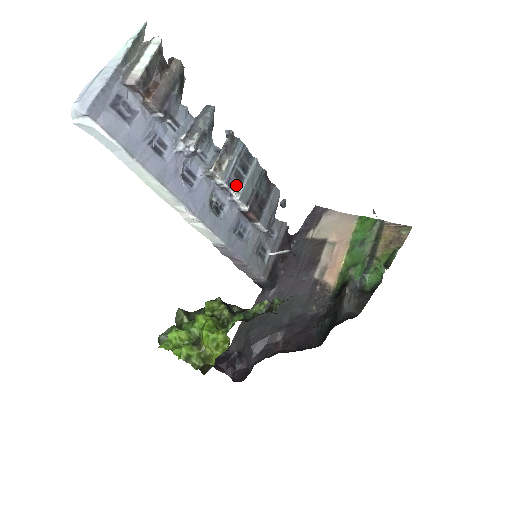
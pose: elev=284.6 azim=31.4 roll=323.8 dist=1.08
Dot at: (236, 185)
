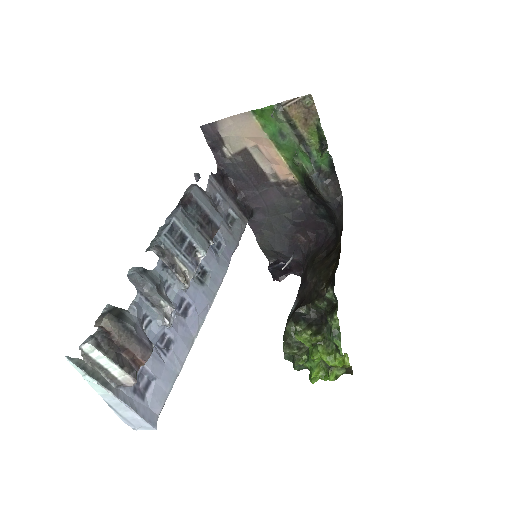
Dot at: (195, 253)
